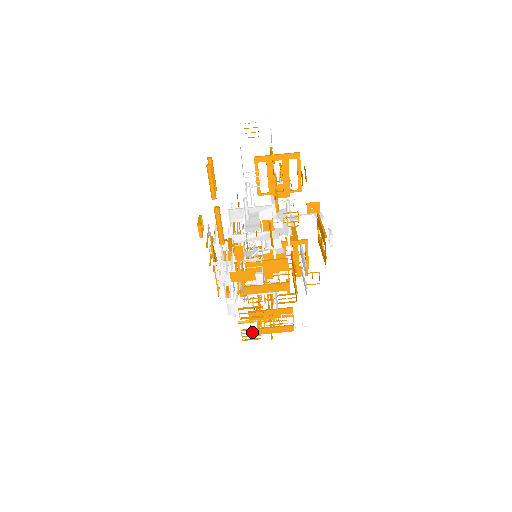
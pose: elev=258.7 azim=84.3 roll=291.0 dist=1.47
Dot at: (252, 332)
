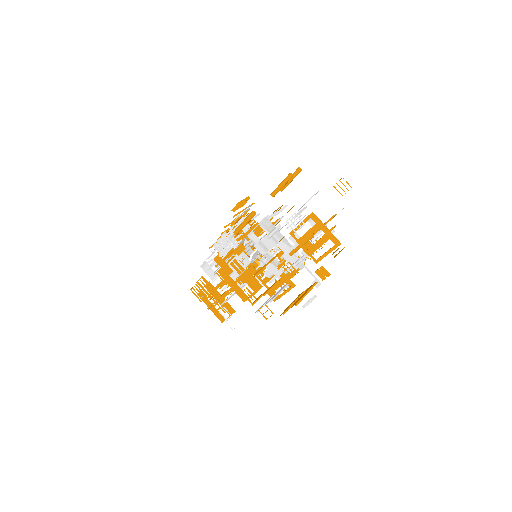
Dot at: (199, 293)
